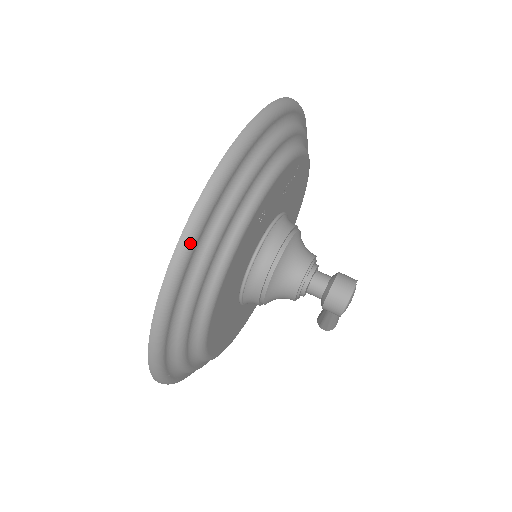
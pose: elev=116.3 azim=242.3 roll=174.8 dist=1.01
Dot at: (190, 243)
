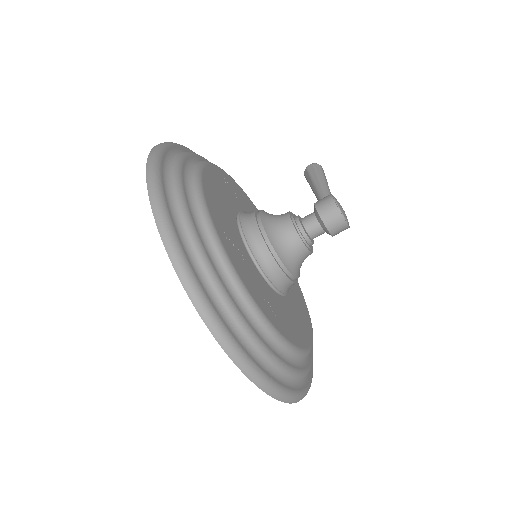
Dot at: (286, 395)
